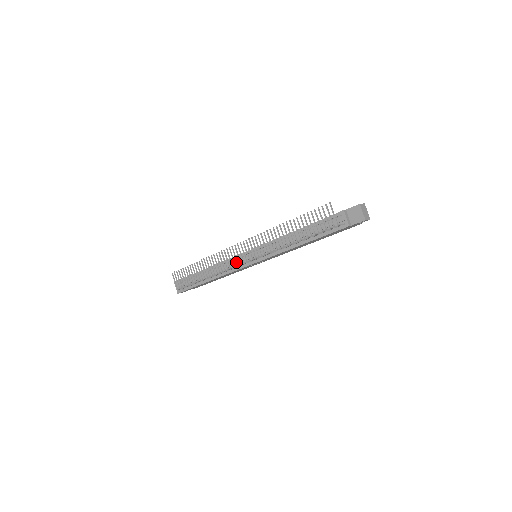
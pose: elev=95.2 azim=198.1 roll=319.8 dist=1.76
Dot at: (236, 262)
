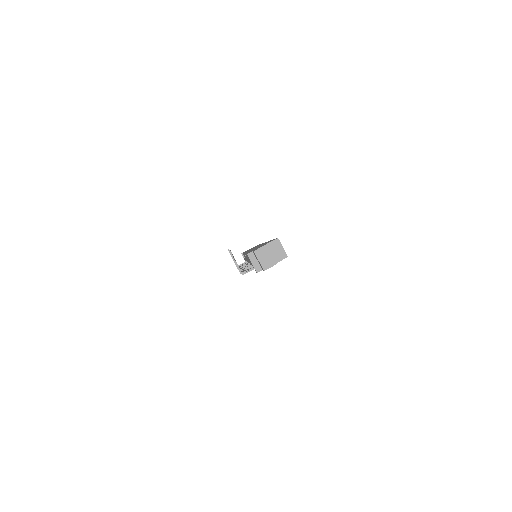
Dot at: occluded
